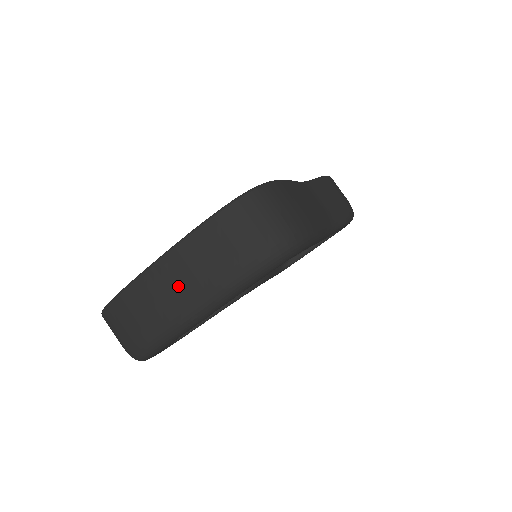
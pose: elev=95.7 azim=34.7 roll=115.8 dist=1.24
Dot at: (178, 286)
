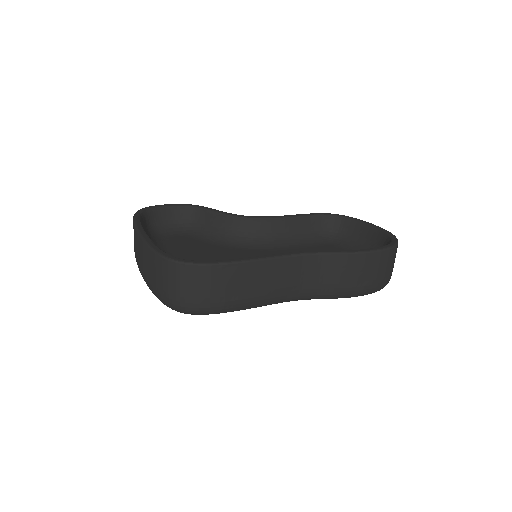
Dot at: (140, 257)
